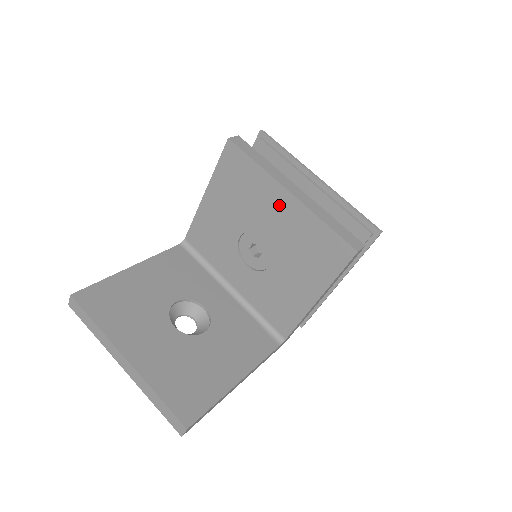
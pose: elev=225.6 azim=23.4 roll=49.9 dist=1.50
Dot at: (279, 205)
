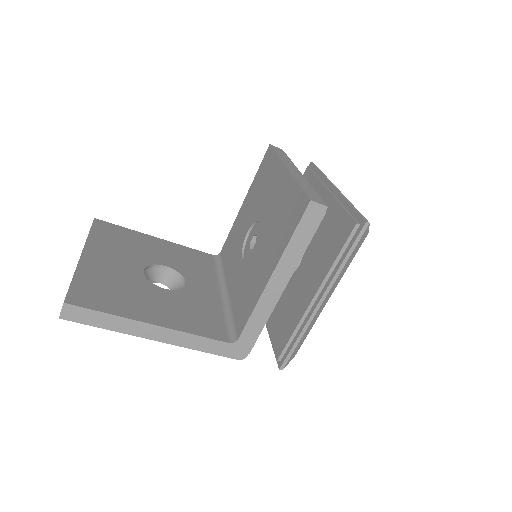
Dot at: (277, 184)
